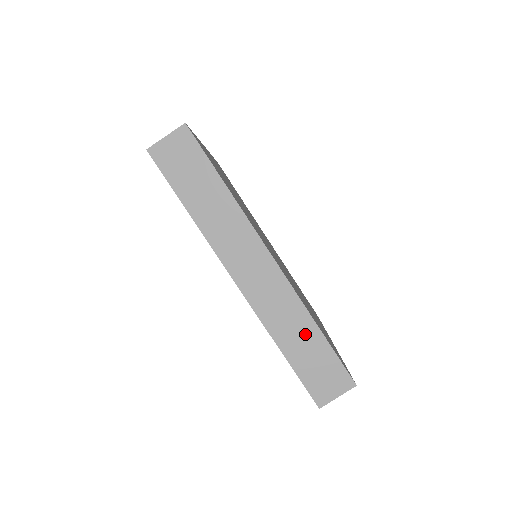
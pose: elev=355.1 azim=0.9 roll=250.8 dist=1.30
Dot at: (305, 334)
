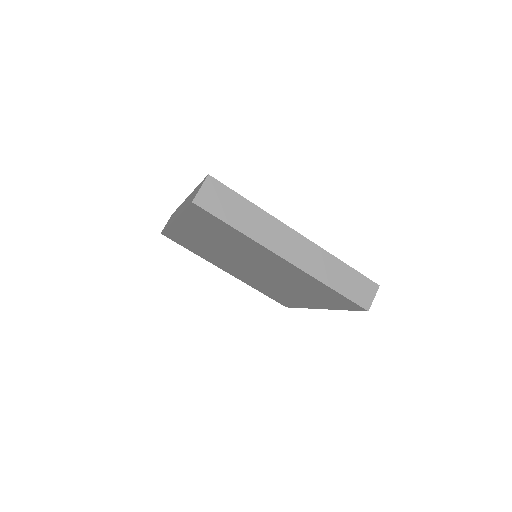
Dot at: (339, 271)
